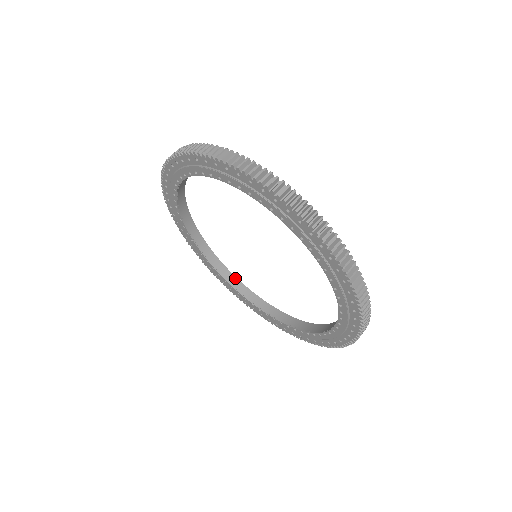
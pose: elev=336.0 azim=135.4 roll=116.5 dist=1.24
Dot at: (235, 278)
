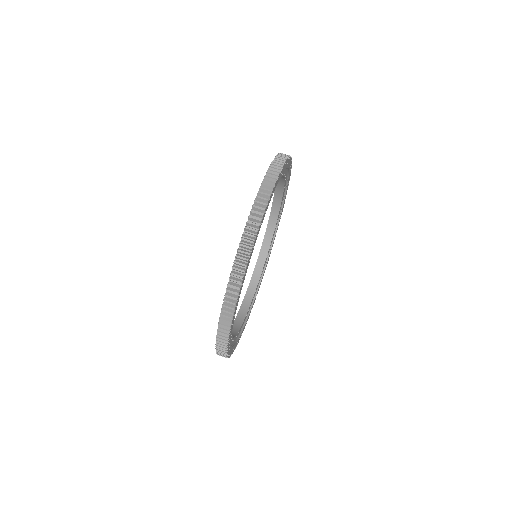
Dot at: (238, 329)
